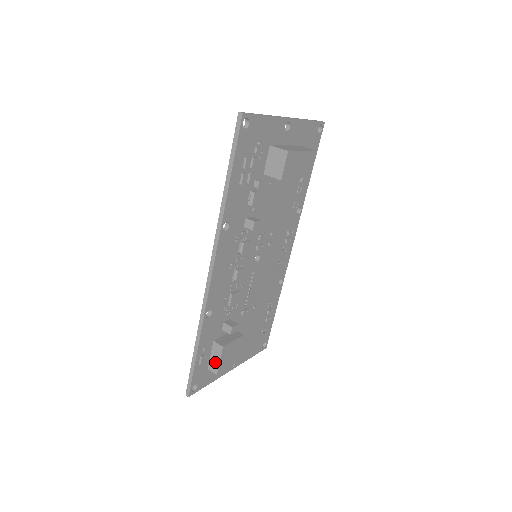
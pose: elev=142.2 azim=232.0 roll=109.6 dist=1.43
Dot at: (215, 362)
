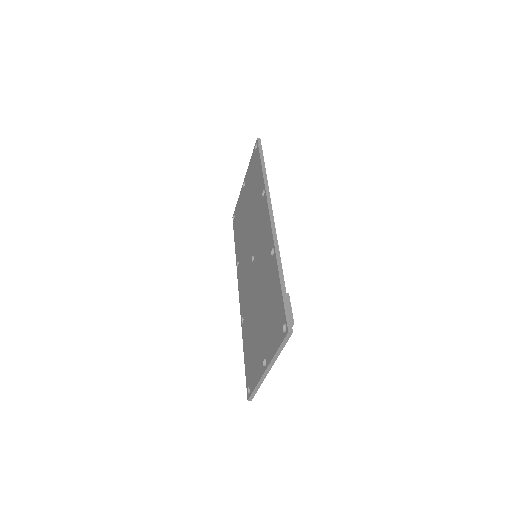
Dot at: occluded
